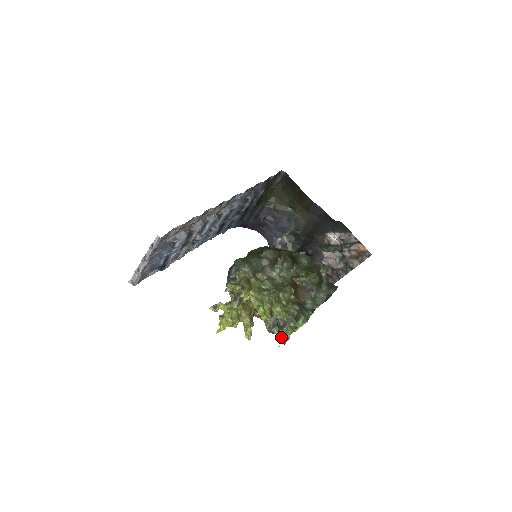
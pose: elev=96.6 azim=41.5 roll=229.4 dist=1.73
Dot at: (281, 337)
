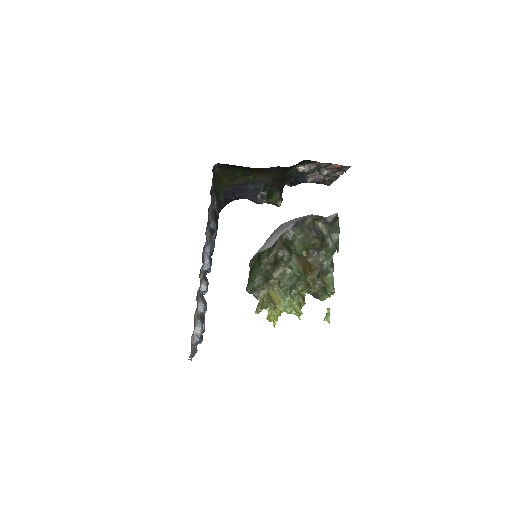
Dot at: occluded
